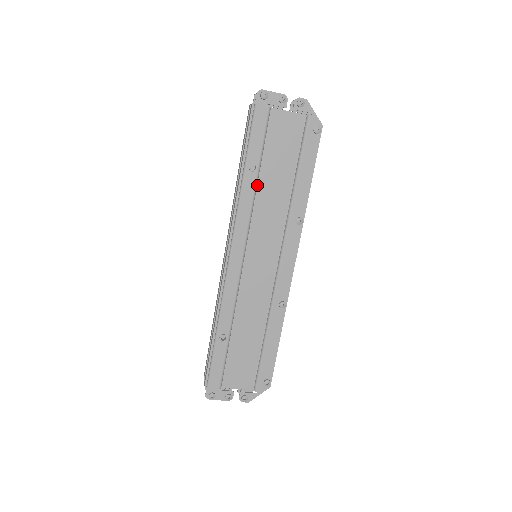
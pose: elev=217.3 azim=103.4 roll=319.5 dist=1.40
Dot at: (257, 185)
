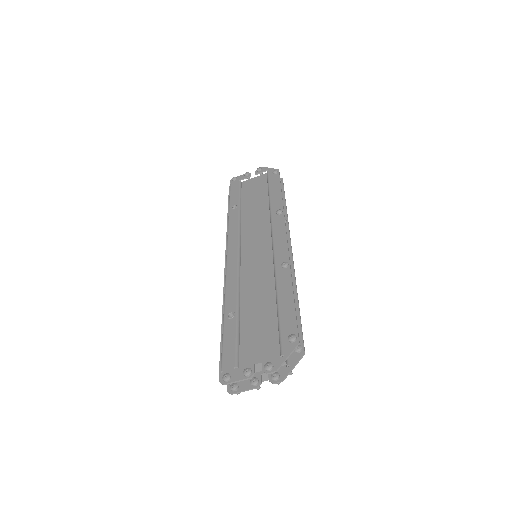
Dot at: (241, 214)
